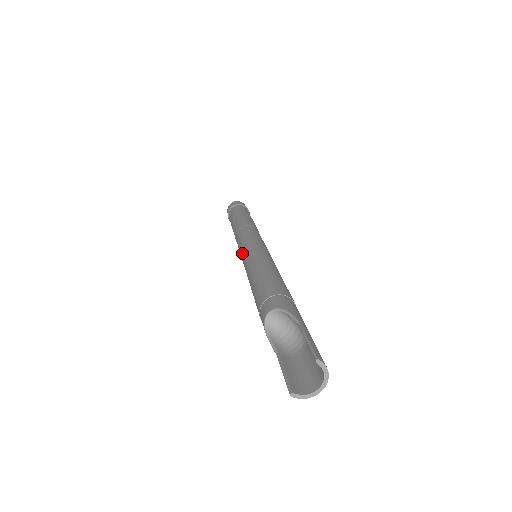
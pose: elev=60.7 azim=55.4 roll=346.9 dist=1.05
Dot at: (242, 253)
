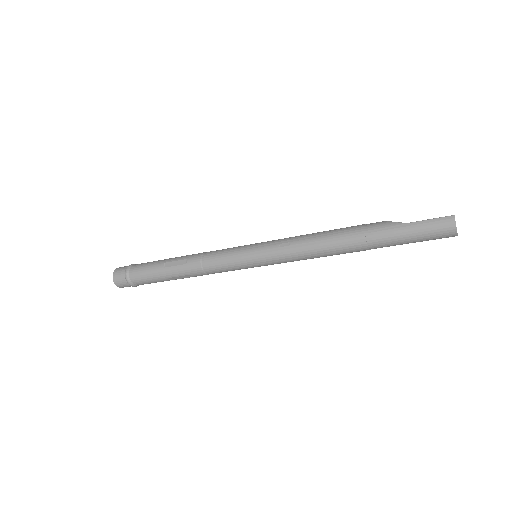
Dot at: (257, 243)
